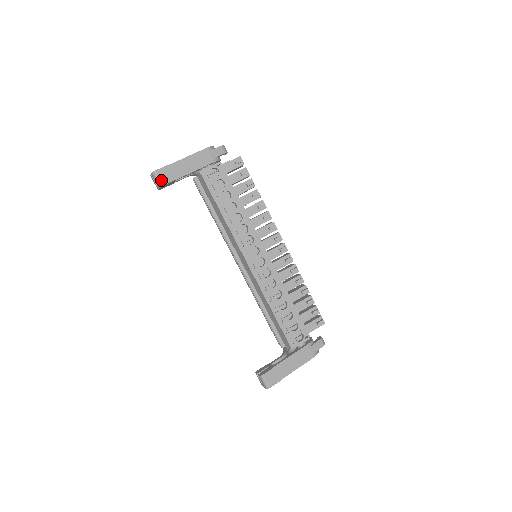
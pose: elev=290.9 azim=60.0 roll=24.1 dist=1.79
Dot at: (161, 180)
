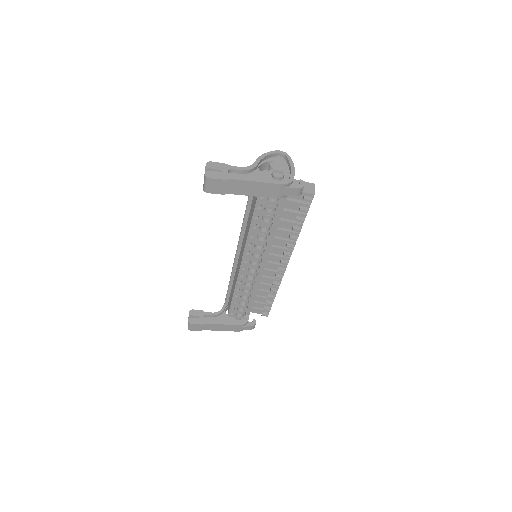
Dot at: (209, 188)
